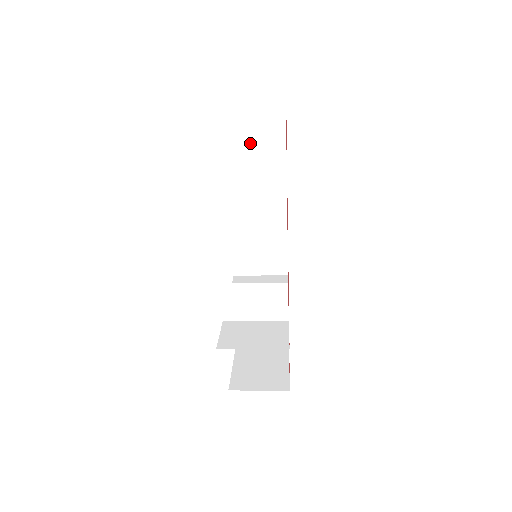
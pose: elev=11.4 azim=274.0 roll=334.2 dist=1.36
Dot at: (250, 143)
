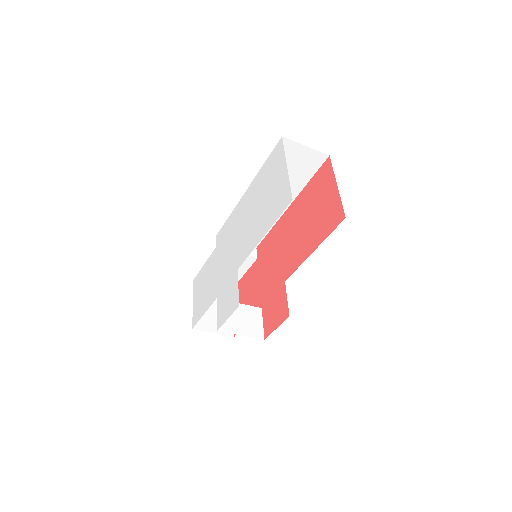
Dot at: (288, 164)
